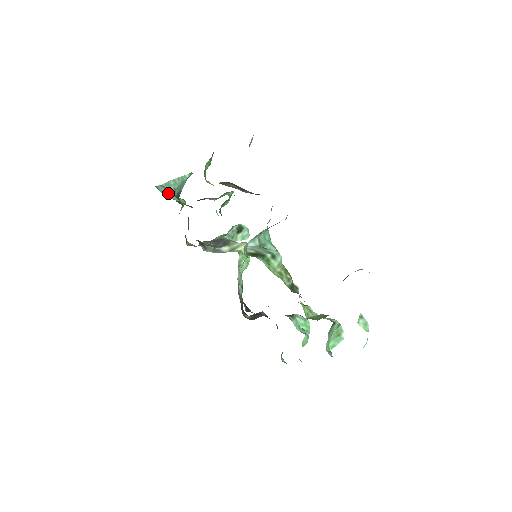
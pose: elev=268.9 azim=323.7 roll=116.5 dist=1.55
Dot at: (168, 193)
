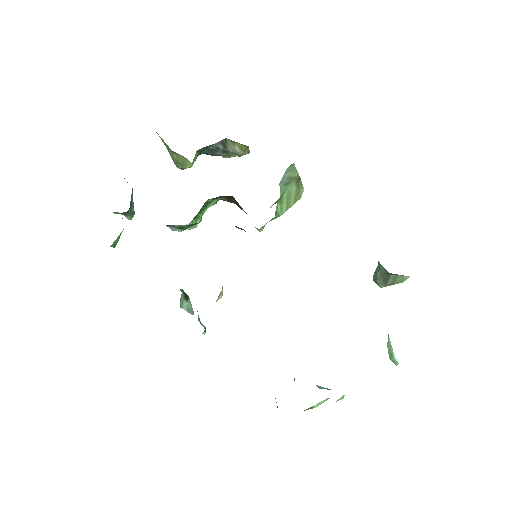
Dot at: occluded
